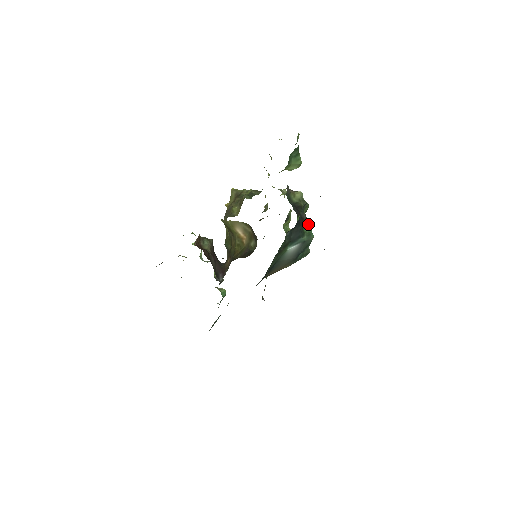
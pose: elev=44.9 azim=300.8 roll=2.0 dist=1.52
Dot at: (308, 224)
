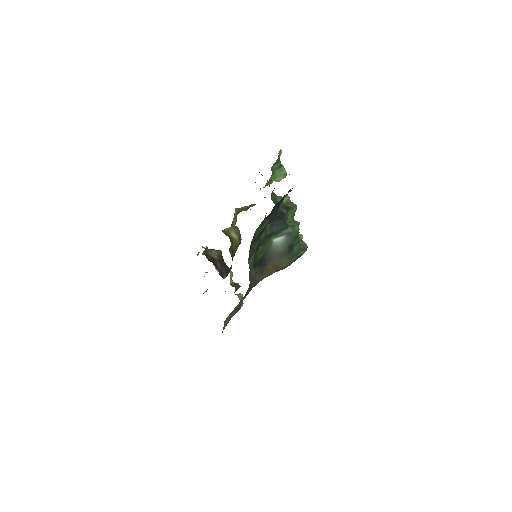
Dot at: occluded
